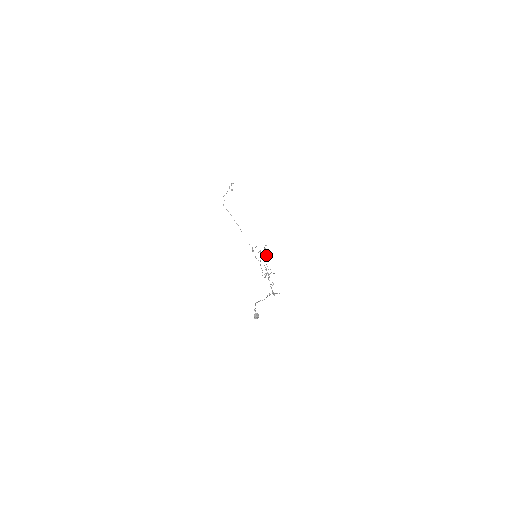
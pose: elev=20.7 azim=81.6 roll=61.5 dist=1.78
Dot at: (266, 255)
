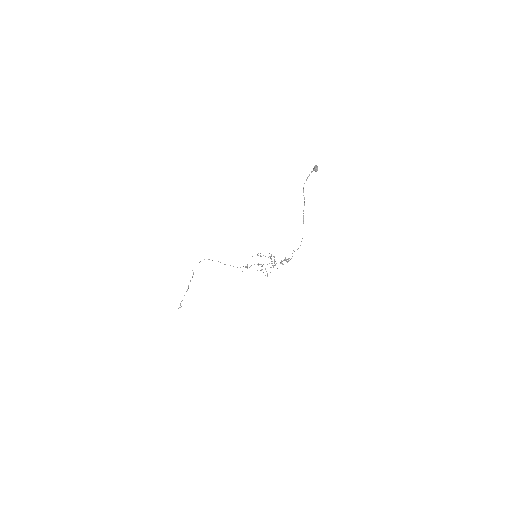
Dot at: (262, 265)
